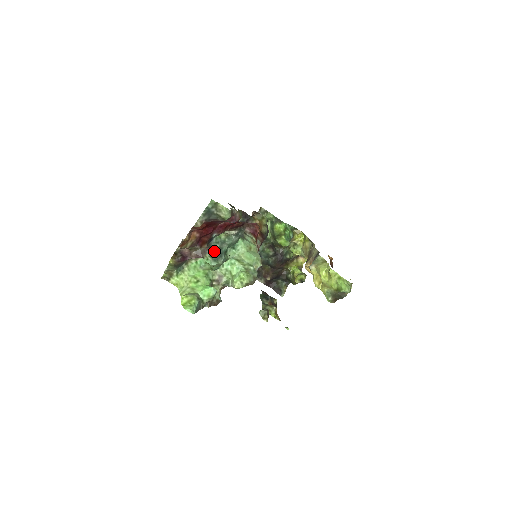
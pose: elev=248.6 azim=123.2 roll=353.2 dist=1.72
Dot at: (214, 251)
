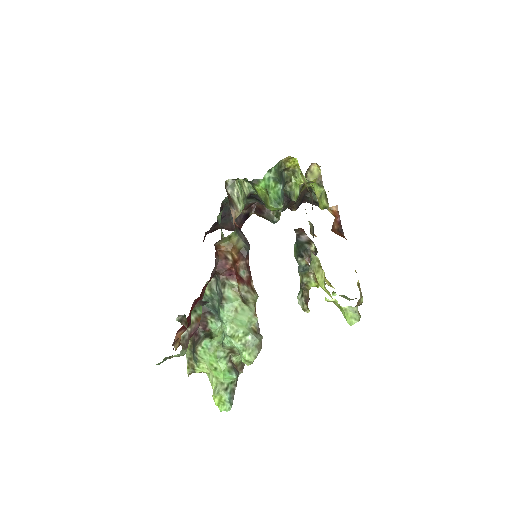
Dot at: (211, 311)
